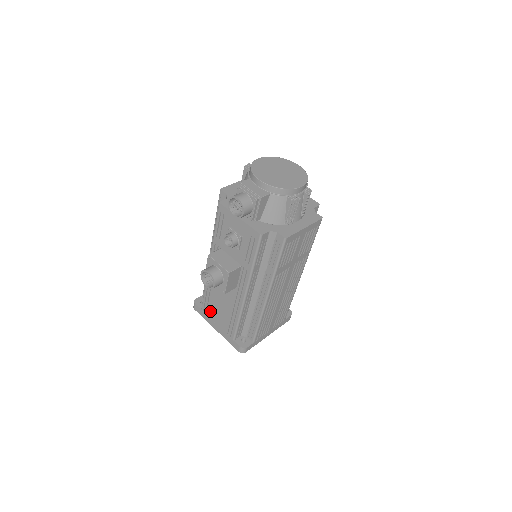
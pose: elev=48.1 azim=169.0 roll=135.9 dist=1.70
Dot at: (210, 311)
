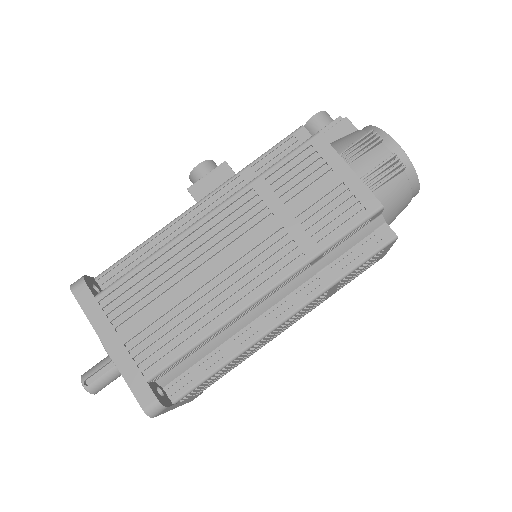
Dot at: occluded
